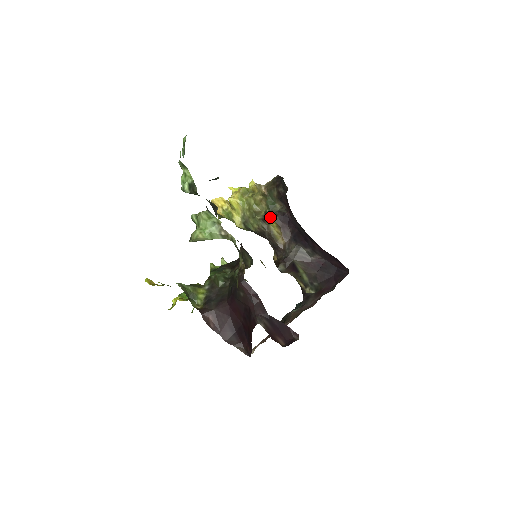
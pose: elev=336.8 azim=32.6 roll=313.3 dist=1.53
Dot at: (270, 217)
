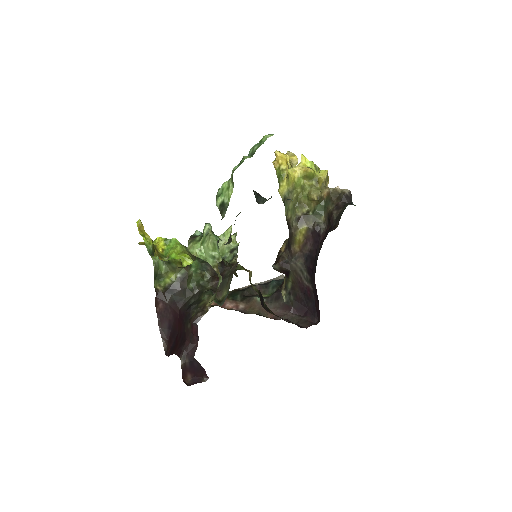
Dot at: (307, 221)
